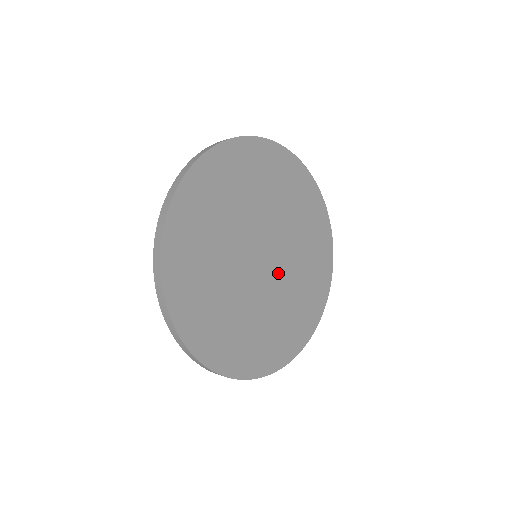
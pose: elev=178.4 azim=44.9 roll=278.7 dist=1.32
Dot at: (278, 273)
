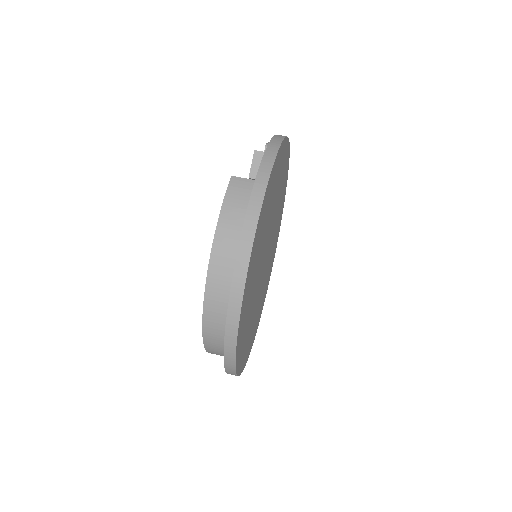
Dot at: (271, 234)
